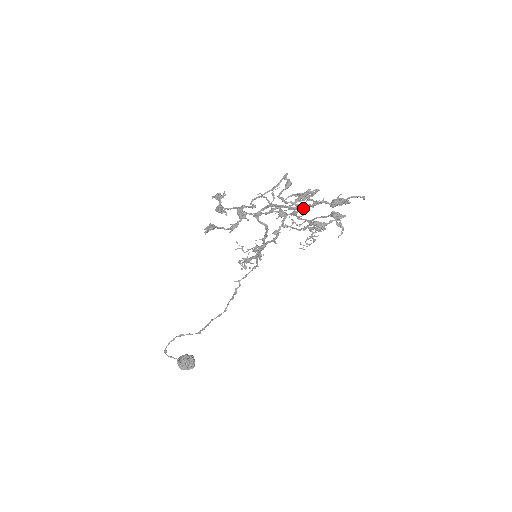
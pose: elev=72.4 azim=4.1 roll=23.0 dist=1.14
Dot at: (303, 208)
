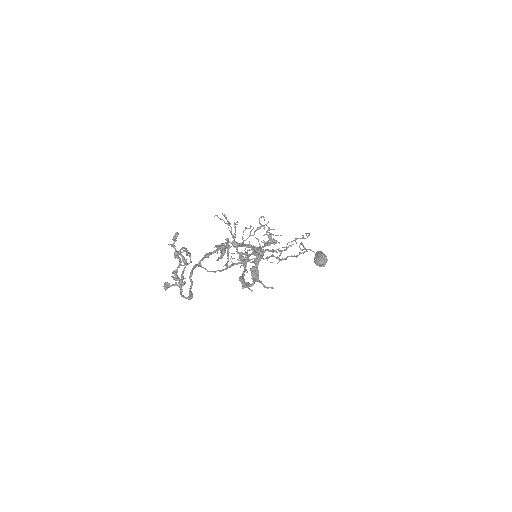
Dot at: (241, 246)
